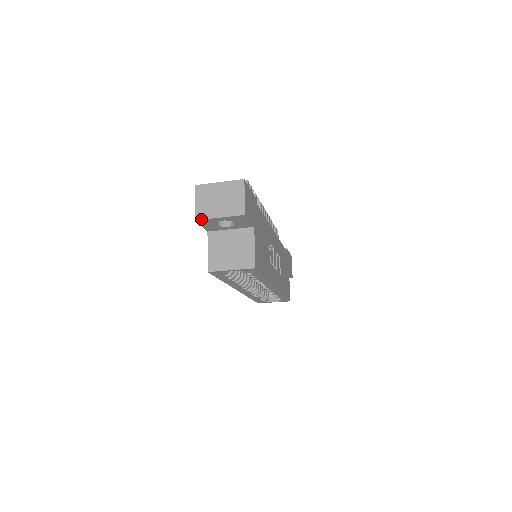
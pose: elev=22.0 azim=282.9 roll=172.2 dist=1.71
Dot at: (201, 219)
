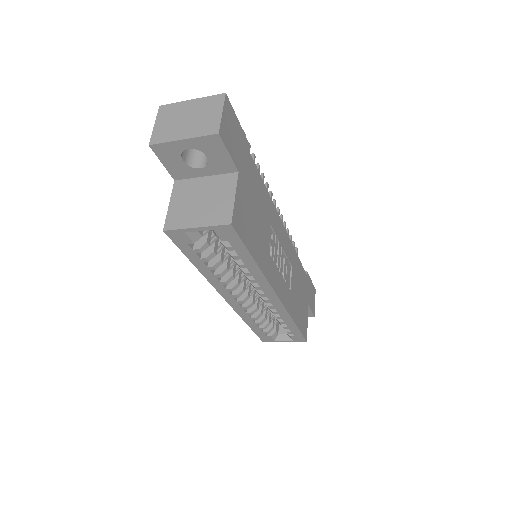
Dot at: (157, 143)
